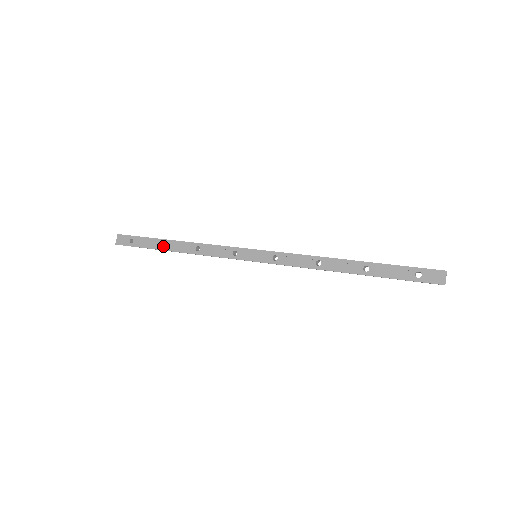
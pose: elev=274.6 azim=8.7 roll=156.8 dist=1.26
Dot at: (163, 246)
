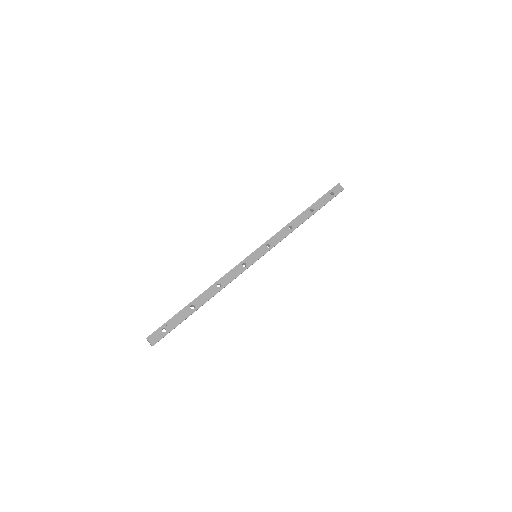
Dot at: (191, 310)
